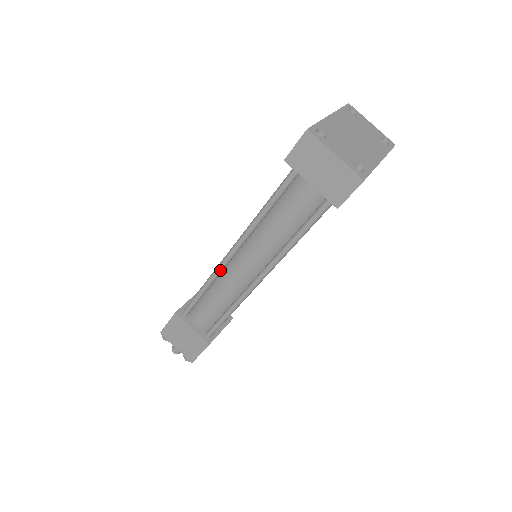
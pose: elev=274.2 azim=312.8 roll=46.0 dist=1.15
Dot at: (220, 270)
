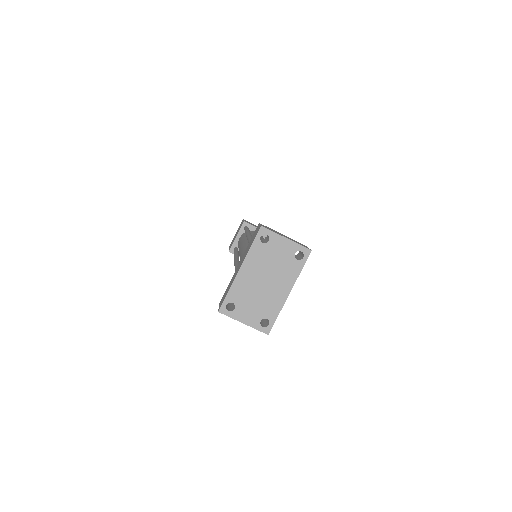
Dot at: occluded
